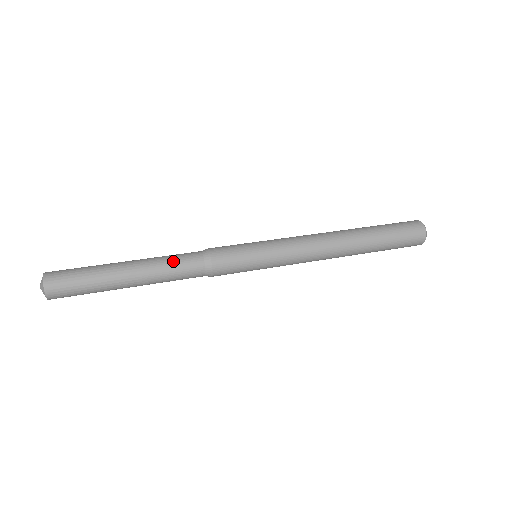
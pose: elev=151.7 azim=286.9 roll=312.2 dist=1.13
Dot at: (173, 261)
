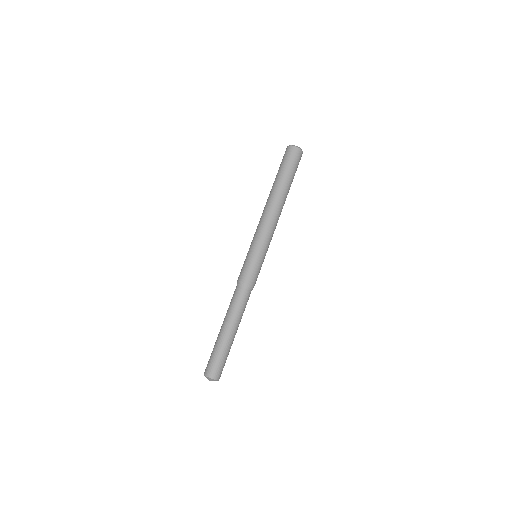
Dot at: (244, 308)
